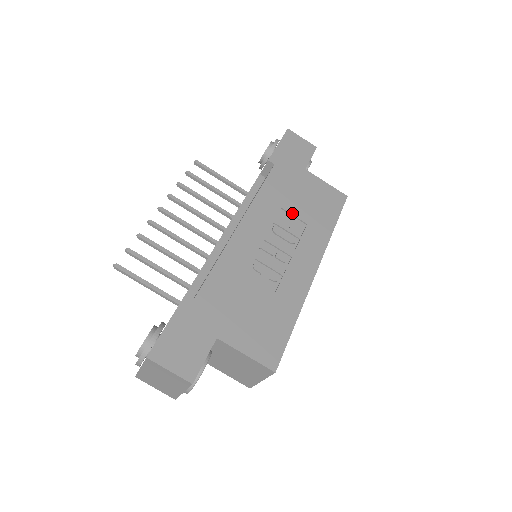
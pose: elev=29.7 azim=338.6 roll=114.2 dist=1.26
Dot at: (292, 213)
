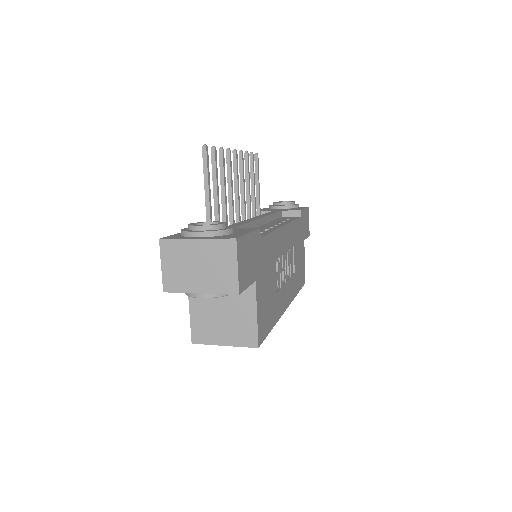
Dot at: (295, 256)
